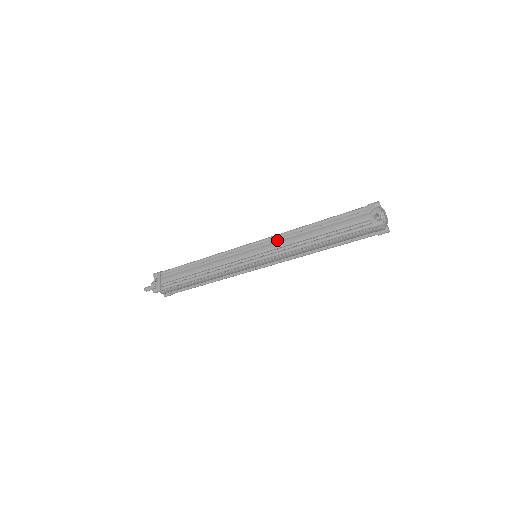
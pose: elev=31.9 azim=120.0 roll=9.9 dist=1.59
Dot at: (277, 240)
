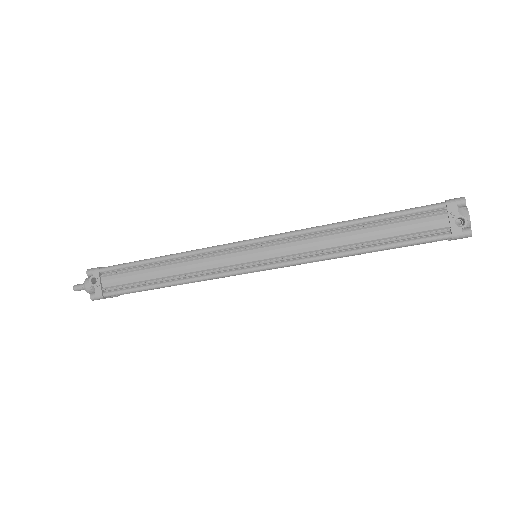
Dot at: (295, 240)
